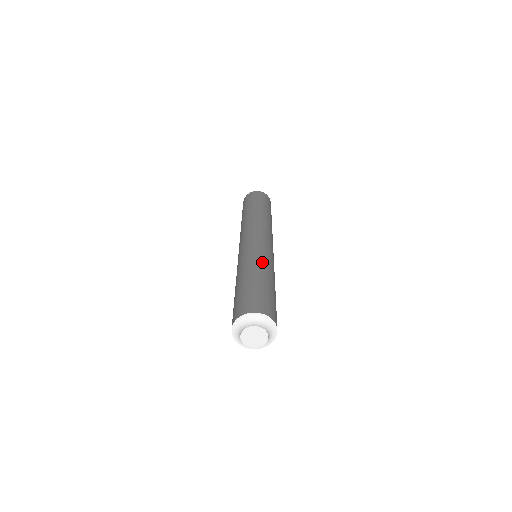
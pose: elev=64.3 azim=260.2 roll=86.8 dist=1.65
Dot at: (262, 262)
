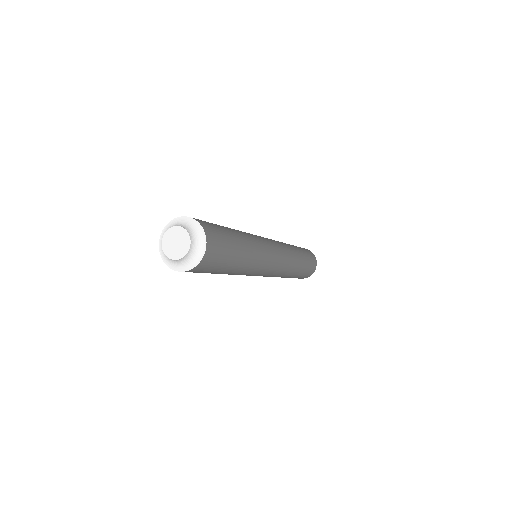
Dot at: (255, 245)
